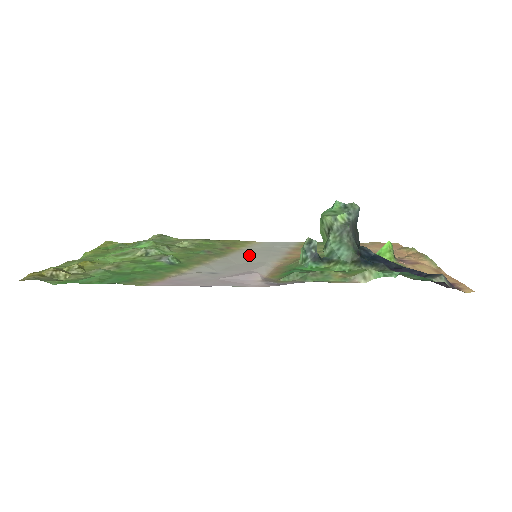
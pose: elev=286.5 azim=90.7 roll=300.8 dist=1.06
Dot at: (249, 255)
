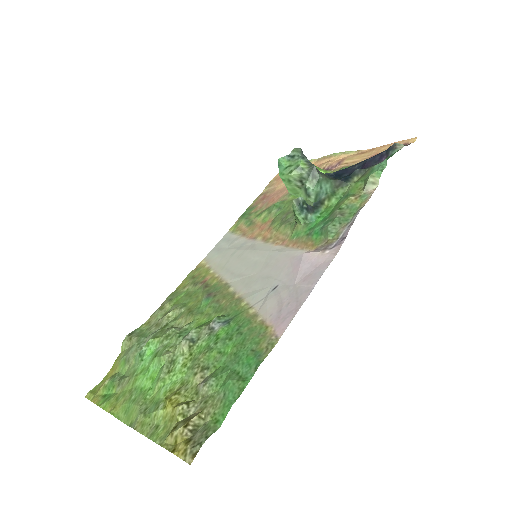
Dot at: (239, 265)
